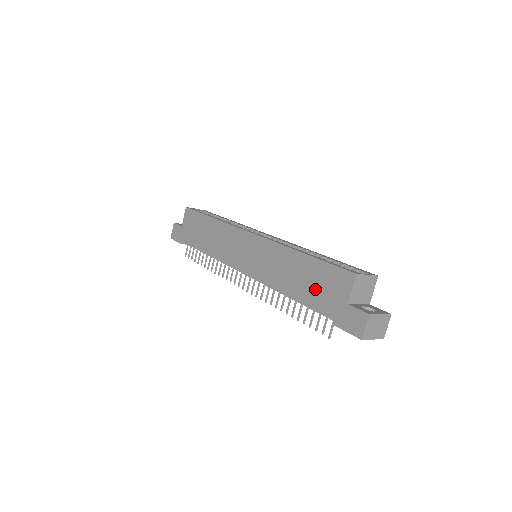
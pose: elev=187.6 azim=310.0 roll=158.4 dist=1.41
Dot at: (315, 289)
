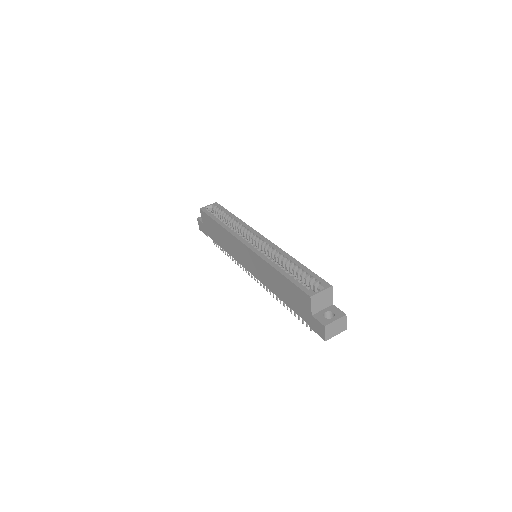
Dot at: (292, 299)
